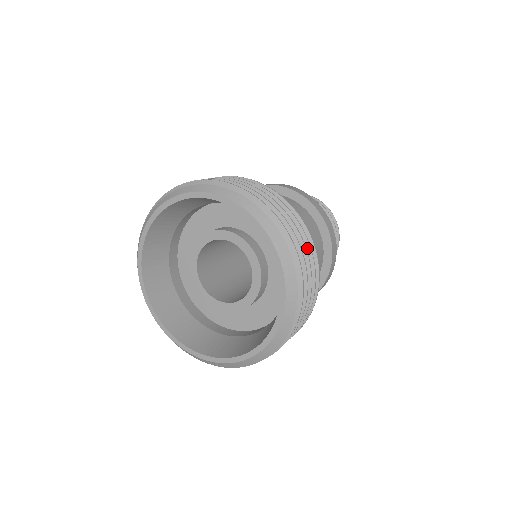
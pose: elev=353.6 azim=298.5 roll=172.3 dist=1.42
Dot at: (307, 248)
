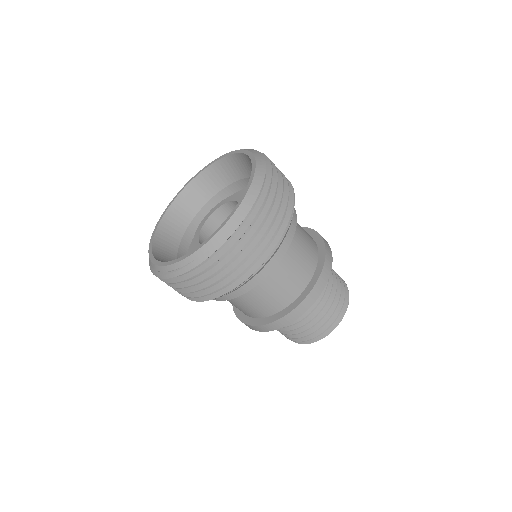
Dot at: (283, 178)
